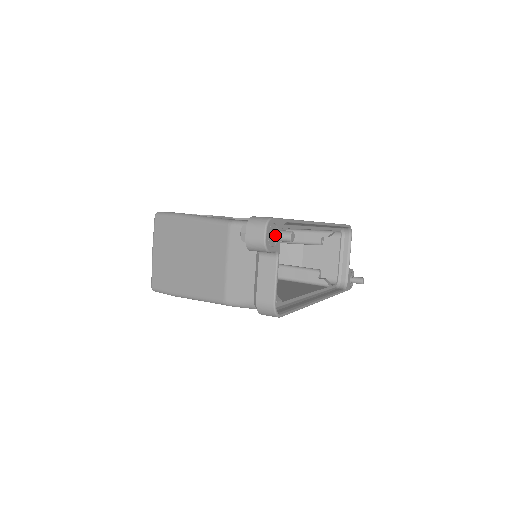
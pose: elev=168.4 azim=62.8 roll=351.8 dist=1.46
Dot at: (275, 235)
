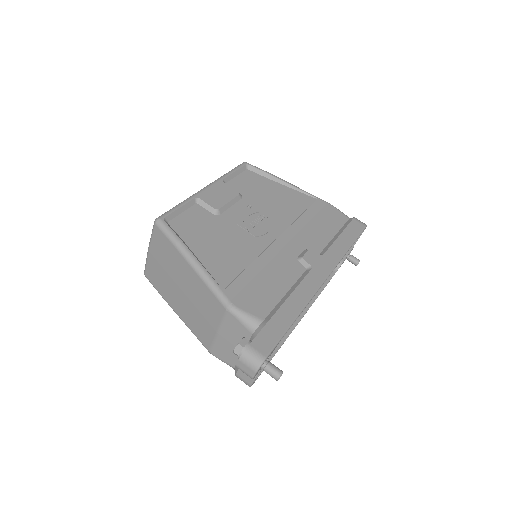
Dot at: (265, 370)
